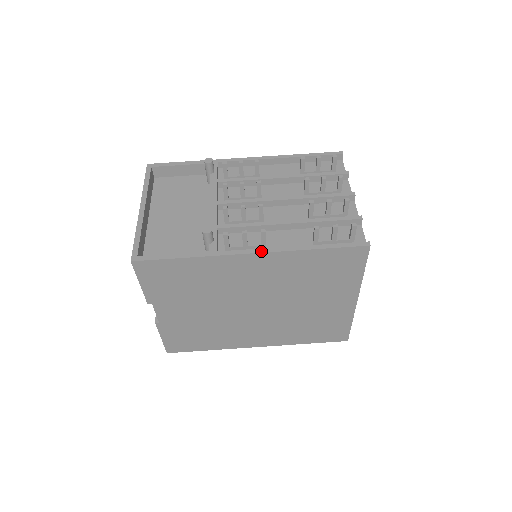
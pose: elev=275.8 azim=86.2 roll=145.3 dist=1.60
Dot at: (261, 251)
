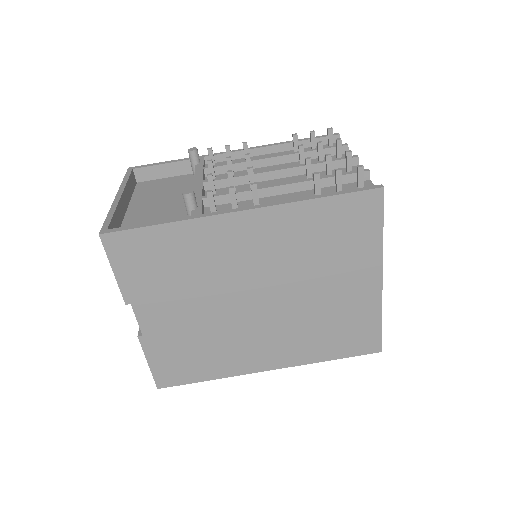
Dot at: (253, 207)
